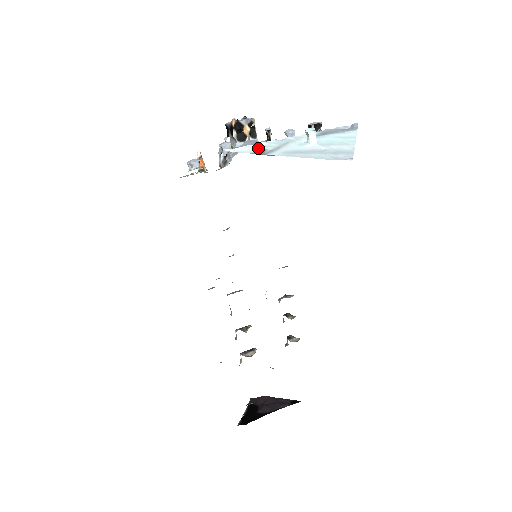
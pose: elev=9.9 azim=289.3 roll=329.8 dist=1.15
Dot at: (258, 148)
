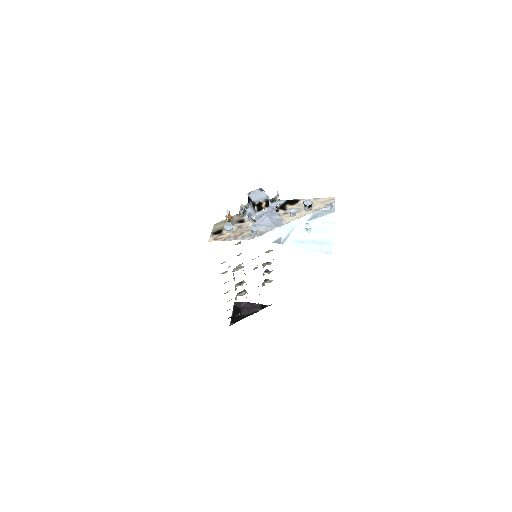
Dot at: (276, 236)
